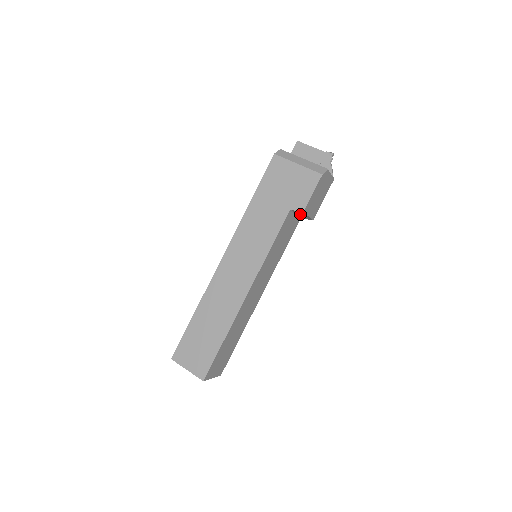
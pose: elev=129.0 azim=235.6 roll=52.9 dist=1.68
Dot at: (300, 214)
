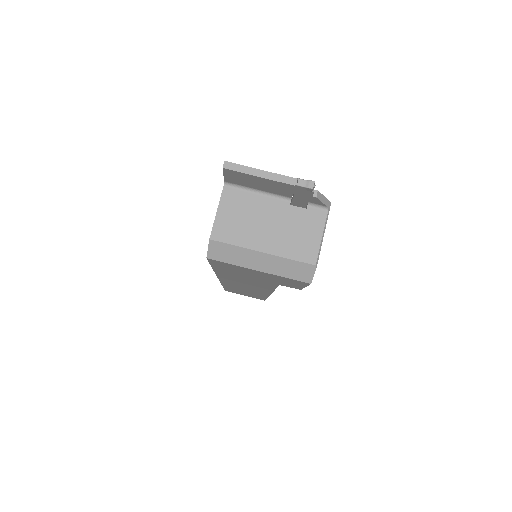
Dot at: occluded
